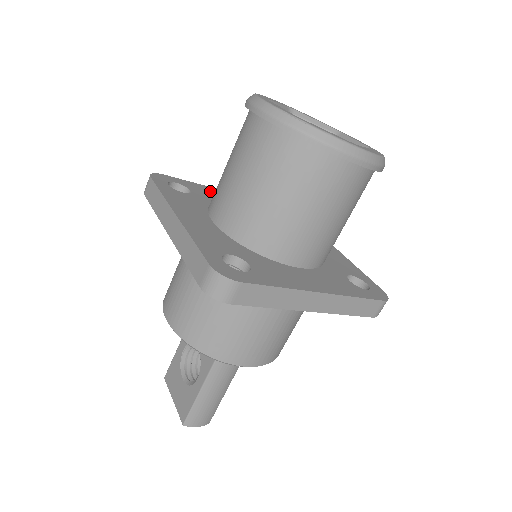
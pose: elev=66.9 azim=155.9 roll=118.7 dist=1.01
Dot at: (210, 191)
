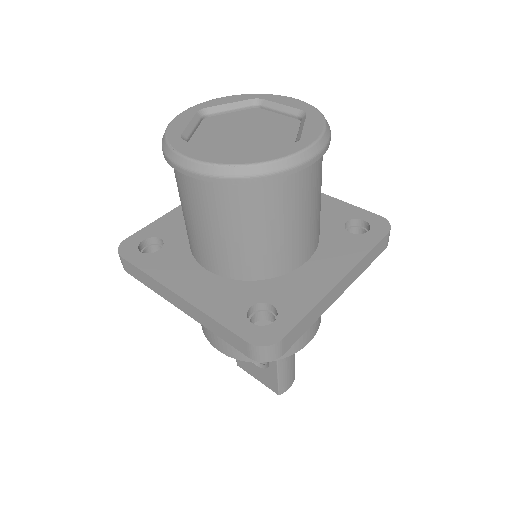
Dot at: (174, 219)
